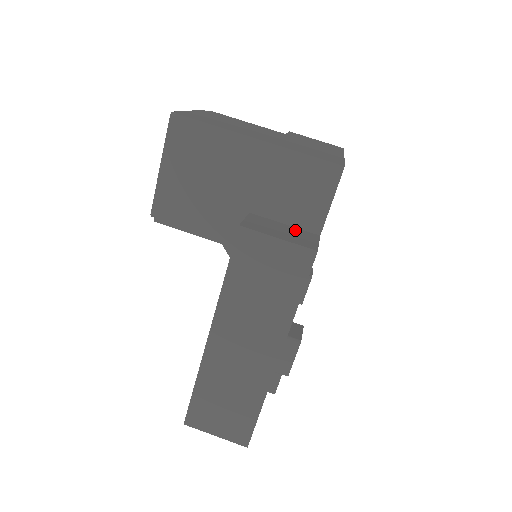
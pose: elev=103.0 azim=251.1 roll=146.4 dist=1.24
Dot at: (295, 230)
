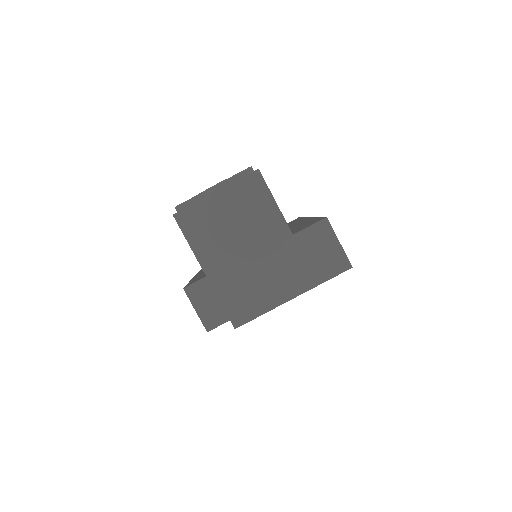
Dot at: occluded
